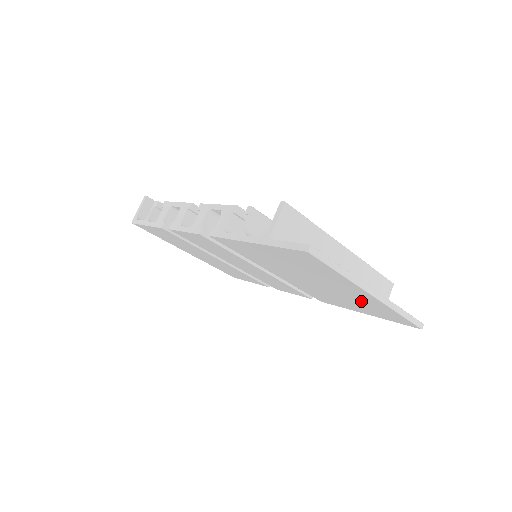
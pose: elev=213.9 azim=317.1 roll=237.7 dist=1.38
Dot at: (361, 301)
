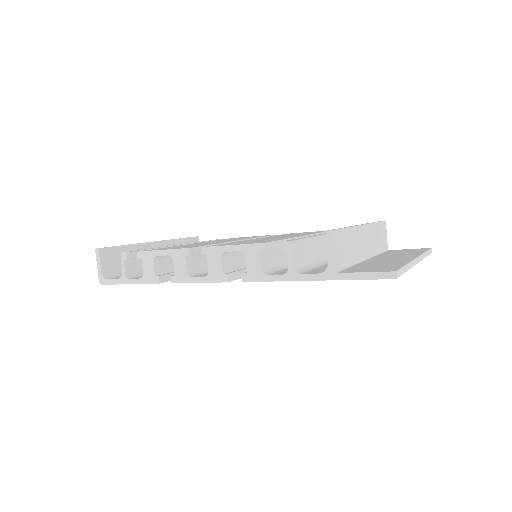
Dot at: occluded
